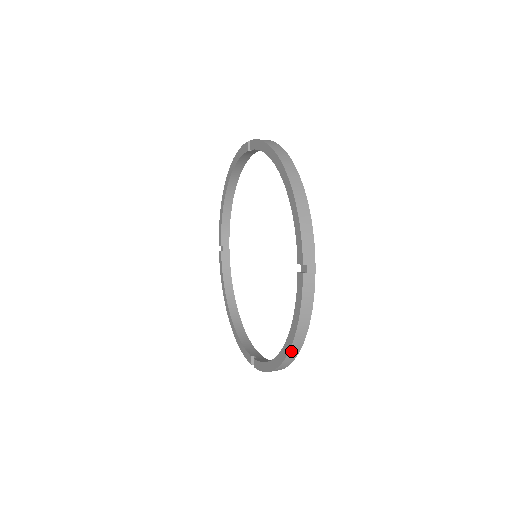
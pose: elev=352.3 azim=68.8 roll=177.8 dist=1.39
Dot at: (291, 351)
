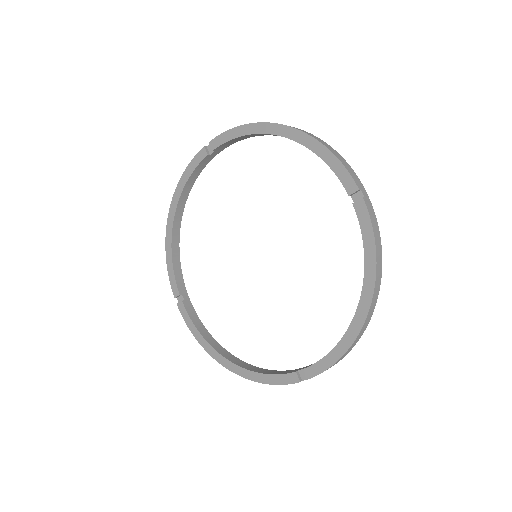
Dot at: (373, 299)
